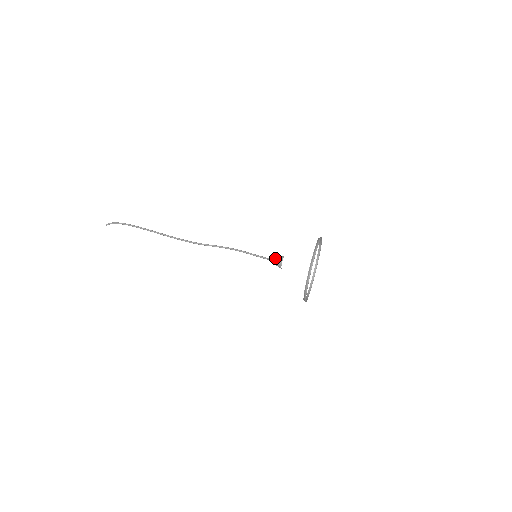
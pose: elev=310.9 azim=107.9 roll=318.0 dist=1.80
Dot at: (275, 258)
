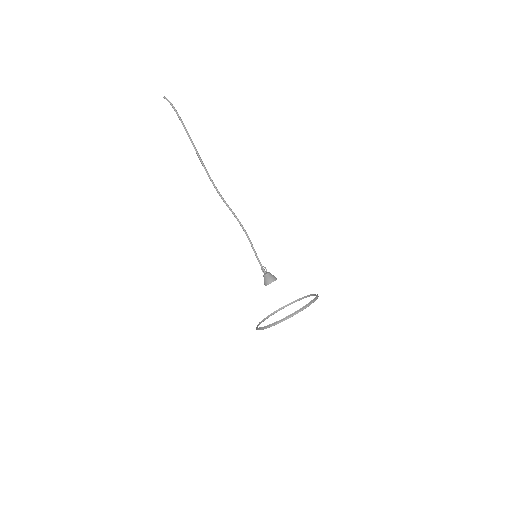
Dot at: (267, 275)
